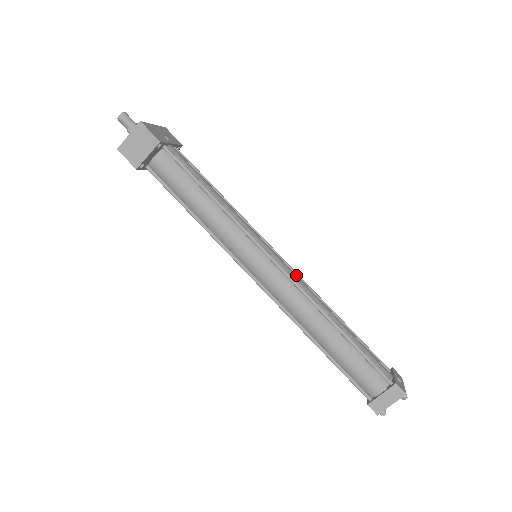
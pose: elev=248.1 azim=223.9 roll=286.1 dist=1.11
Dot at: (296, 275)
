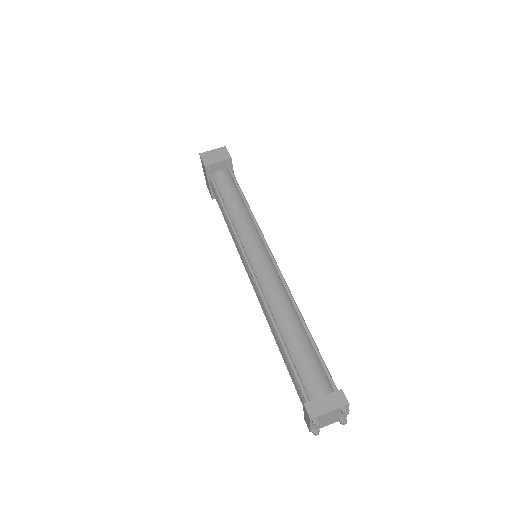
Dot at: occluded
